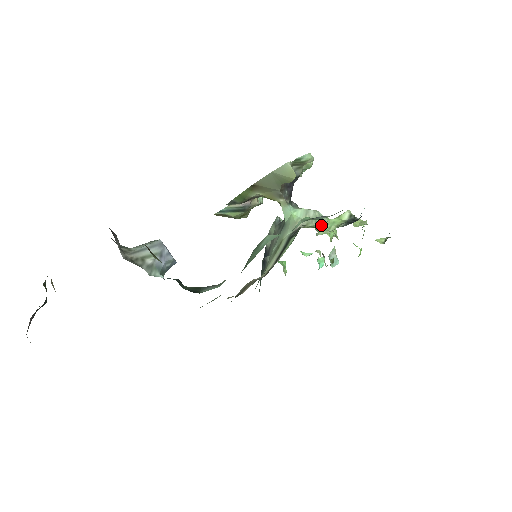
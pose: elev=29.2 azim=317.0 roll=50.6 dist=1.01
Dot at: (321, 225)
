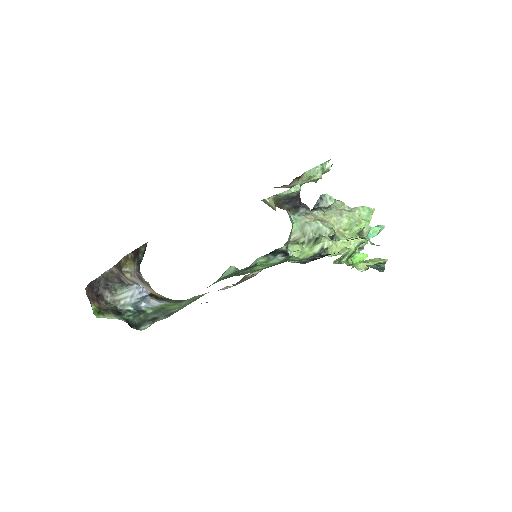
Dot at: (294, 252)
